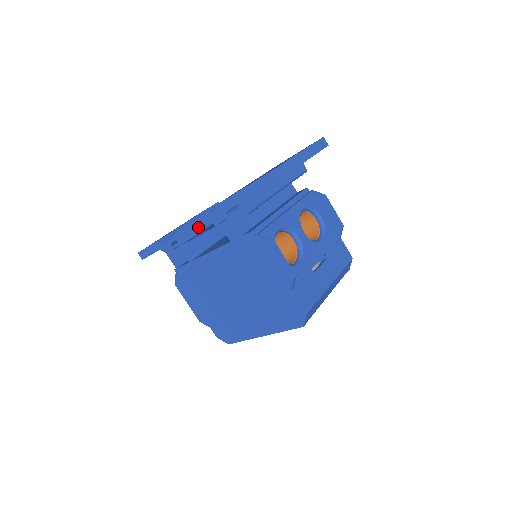
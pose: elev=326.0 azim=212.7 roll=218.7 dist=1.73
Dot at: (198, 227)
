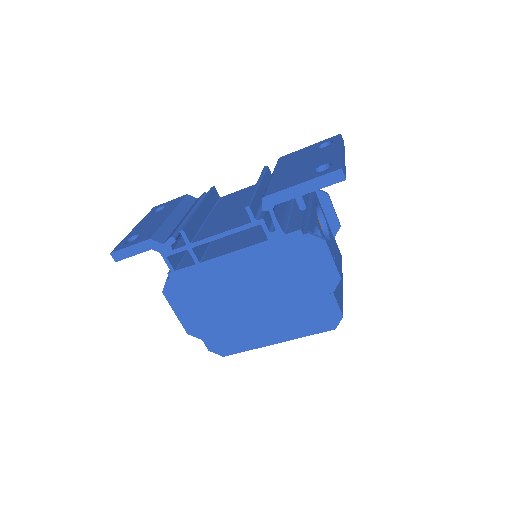
Dot at: (197, 222)
